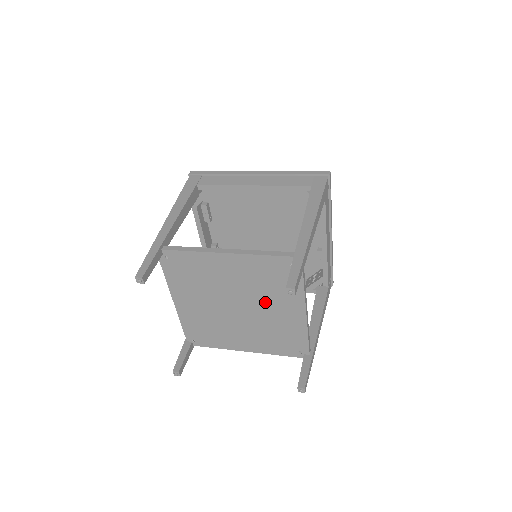
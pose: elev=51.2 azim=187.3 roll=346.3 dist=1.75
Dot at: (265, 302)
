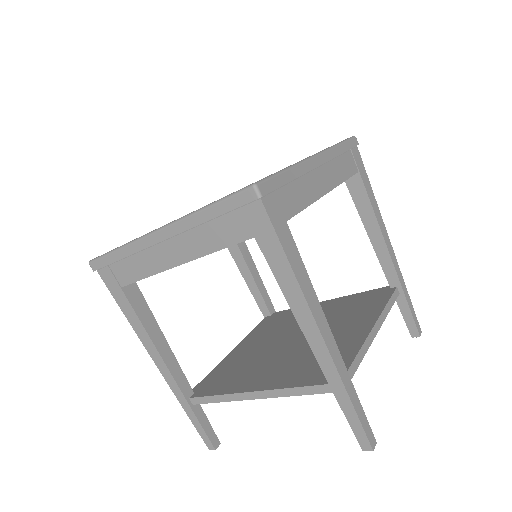
Dot at: occluded
